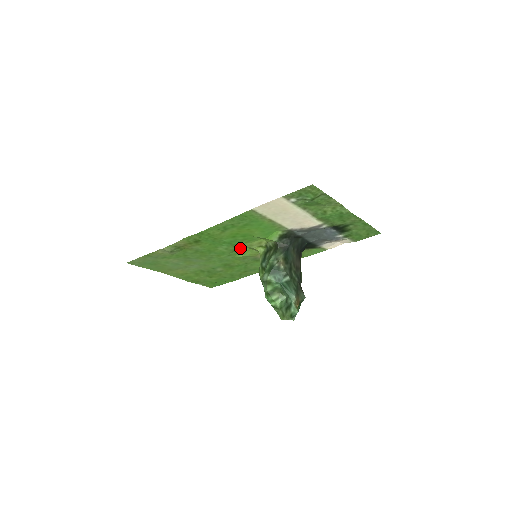
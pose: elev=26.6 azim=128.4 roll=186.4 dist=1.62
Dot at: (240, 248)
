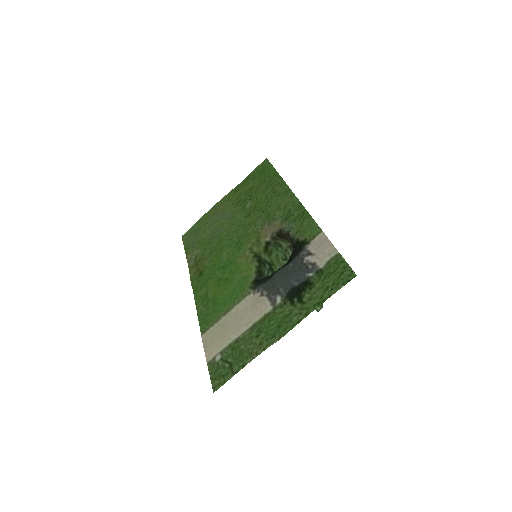
Dot at: (239, 245)
